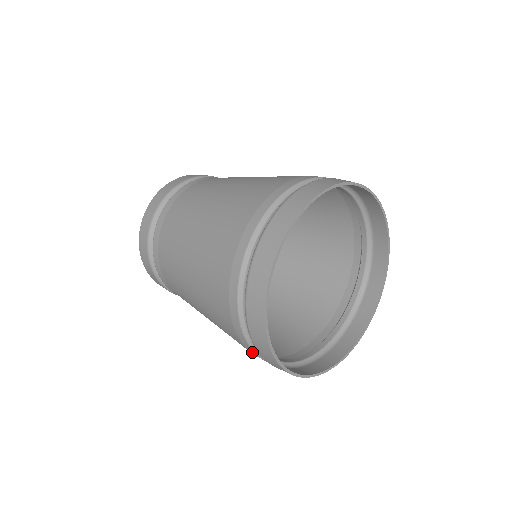
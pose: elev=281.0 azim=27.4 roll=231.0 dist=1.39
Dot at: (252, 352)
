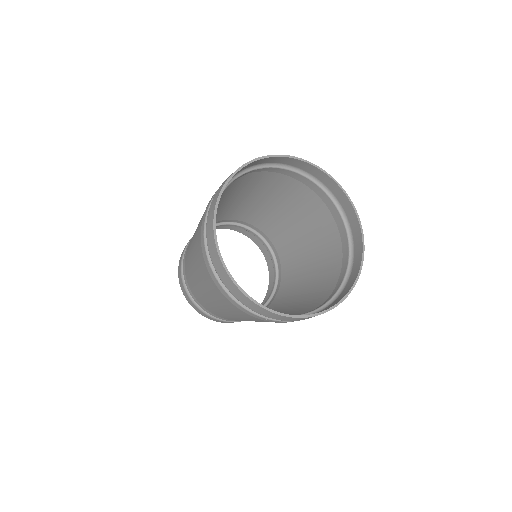
Dot at: (224, 292)
